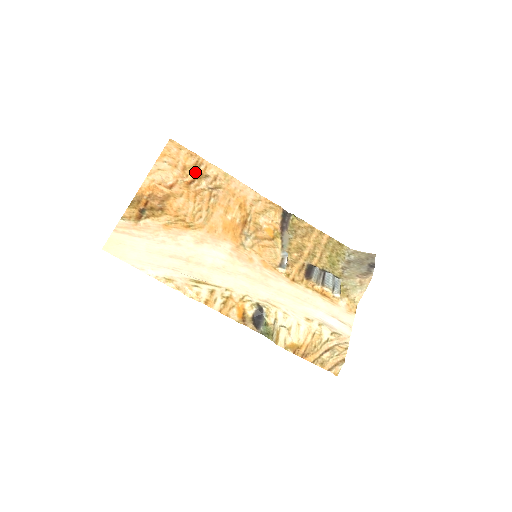
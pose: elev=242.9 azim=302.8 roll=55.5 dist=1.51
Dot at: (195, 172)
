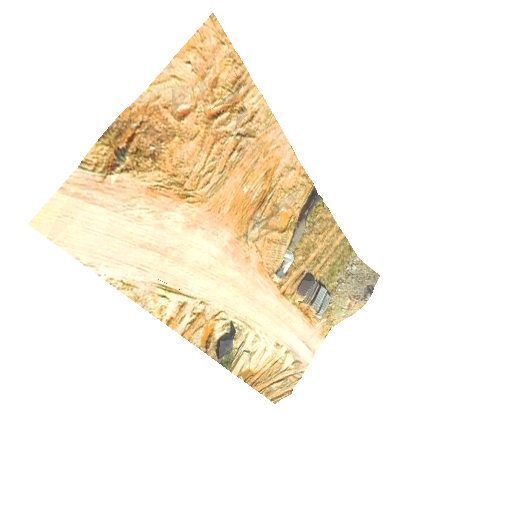
Dot at: (228, 97)
